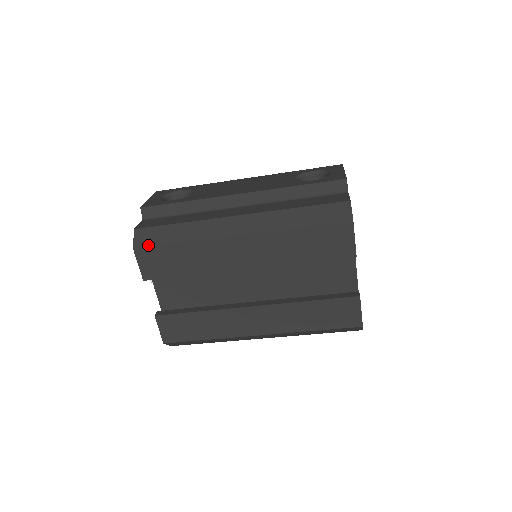
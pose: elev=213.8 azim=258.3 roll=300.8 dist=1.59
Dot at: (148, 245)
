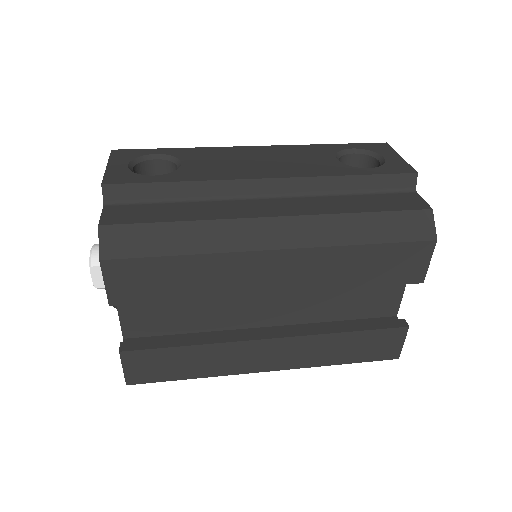
Dot at: (127, 255)
